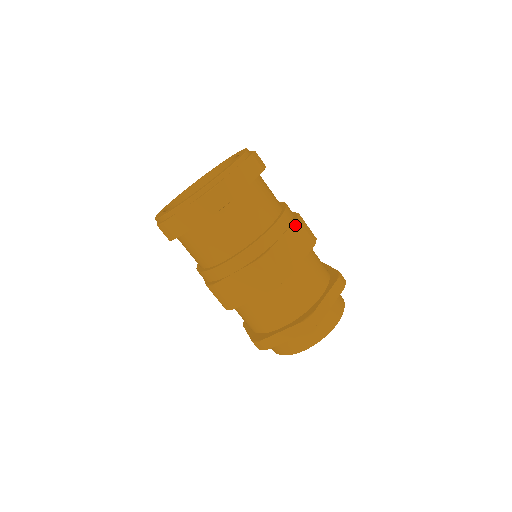
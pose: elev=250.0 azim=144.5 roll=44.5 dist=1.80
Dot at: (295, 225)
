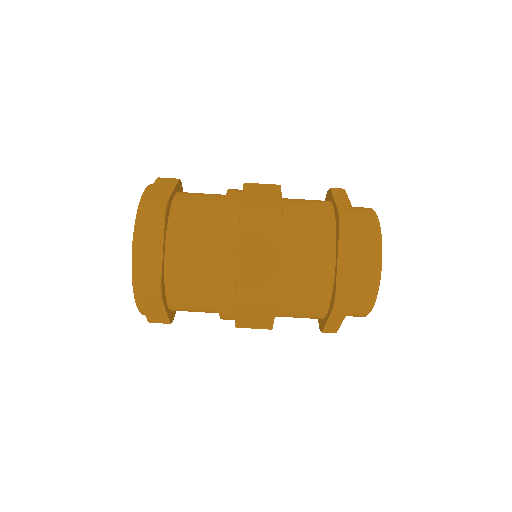
Dot at: (242, 229)
